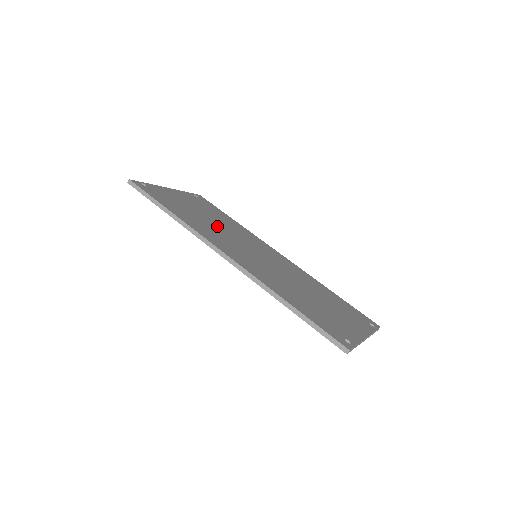
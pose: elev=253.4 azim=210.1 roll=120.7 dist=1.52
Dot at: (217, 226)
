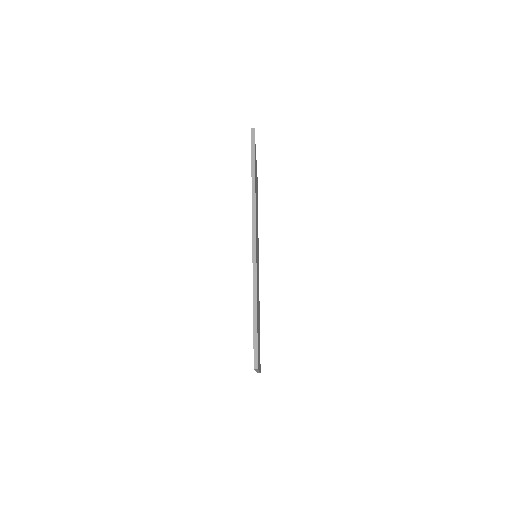
Dot at: occluded
